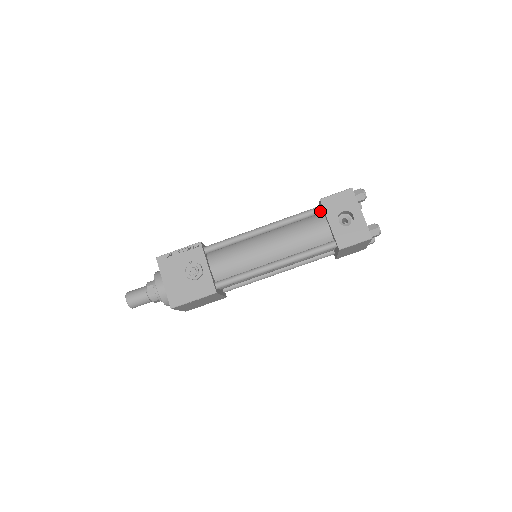
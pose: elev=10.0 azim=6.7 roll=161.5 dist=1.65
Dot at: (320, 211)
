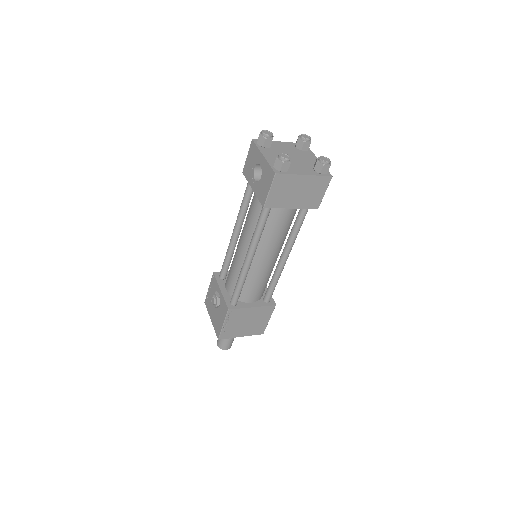
Dot at: occluded
